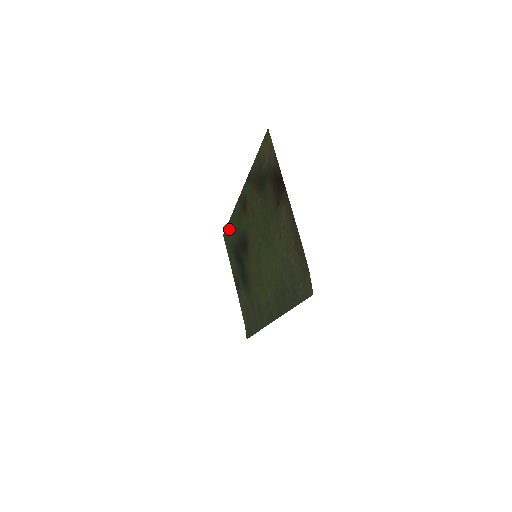
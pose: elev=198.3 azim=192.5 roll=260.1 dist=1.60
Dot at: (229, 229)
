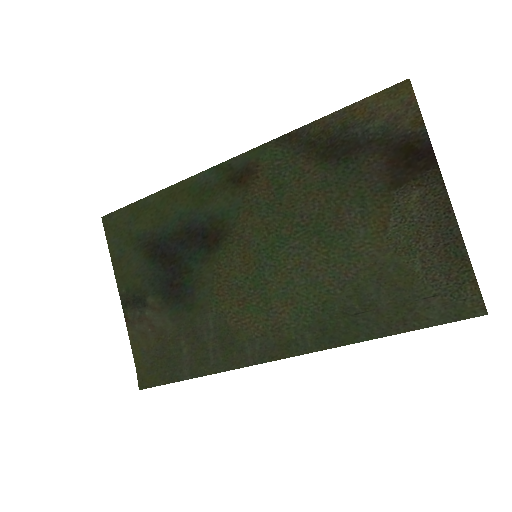
Dot at: (142, 209)
